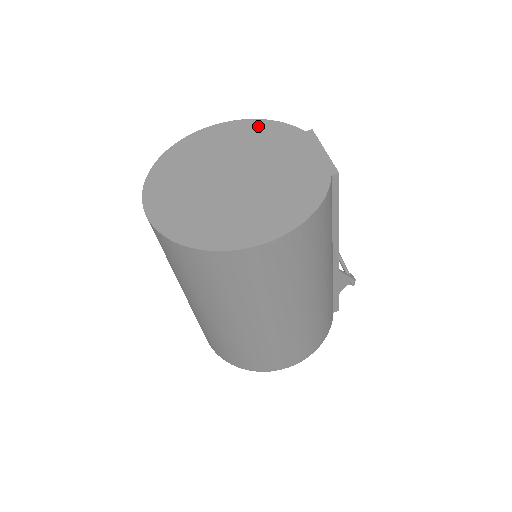
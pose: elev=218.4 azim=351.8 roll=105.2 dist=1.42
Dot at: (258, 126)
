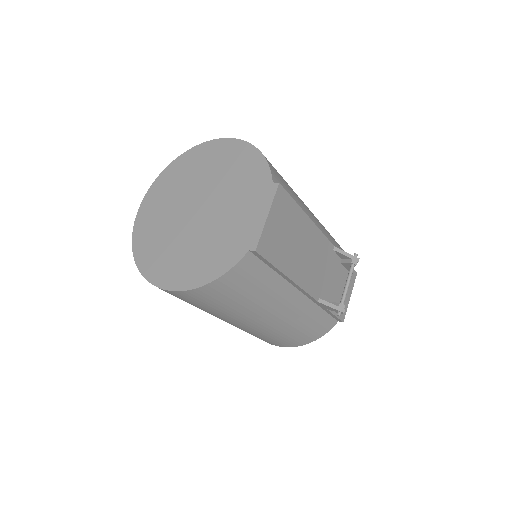
Dot at: (248, 156)
